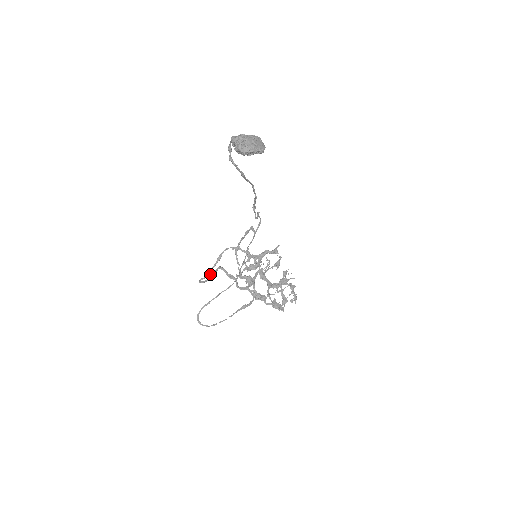
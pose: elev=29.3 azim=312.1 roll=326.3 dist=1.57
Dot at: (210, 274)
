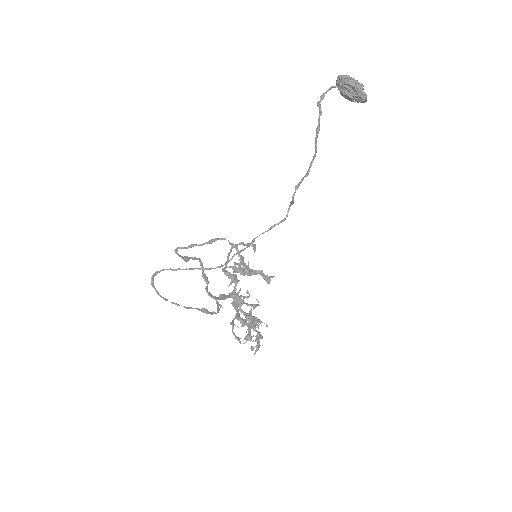
Dot at: occluded
